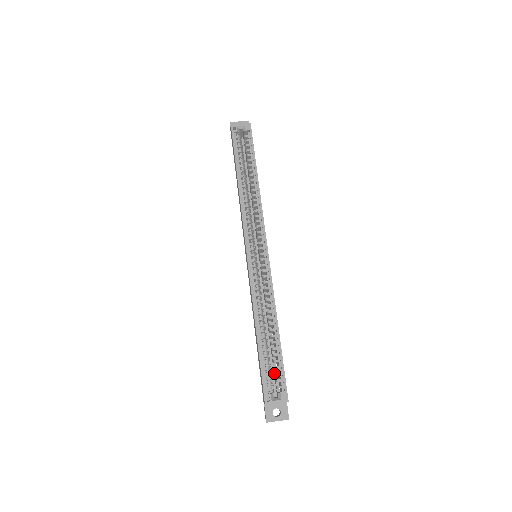
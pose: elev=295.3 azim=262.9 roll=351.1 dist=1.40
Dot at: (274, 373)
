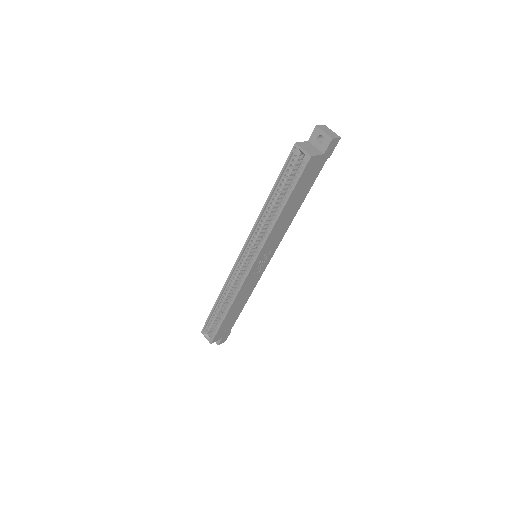
Dot at: occluded
